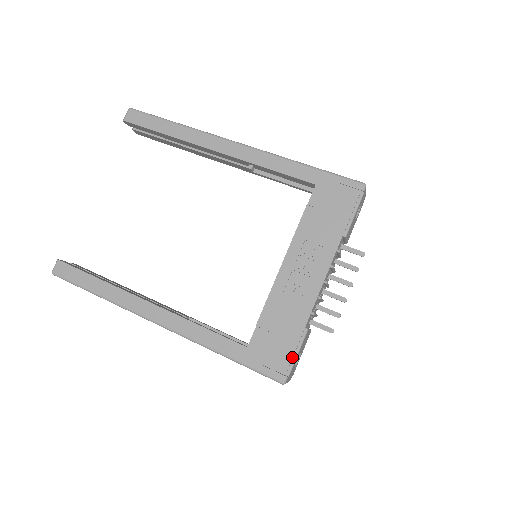
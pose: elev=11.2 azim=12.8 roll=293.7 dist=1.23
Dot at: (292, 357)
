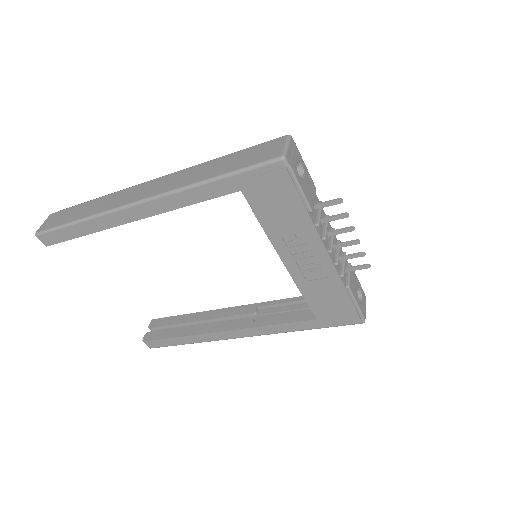
Dot at: (355, 309)
